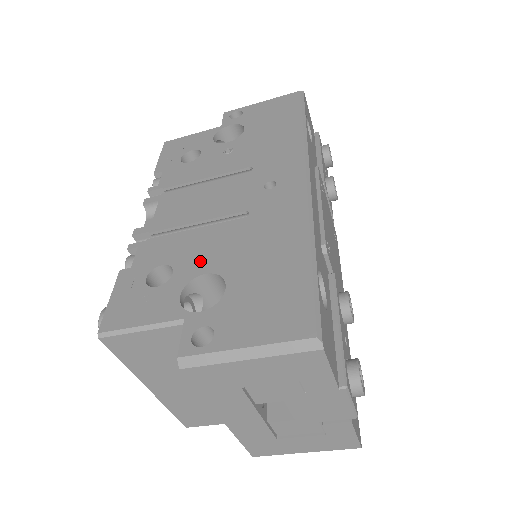
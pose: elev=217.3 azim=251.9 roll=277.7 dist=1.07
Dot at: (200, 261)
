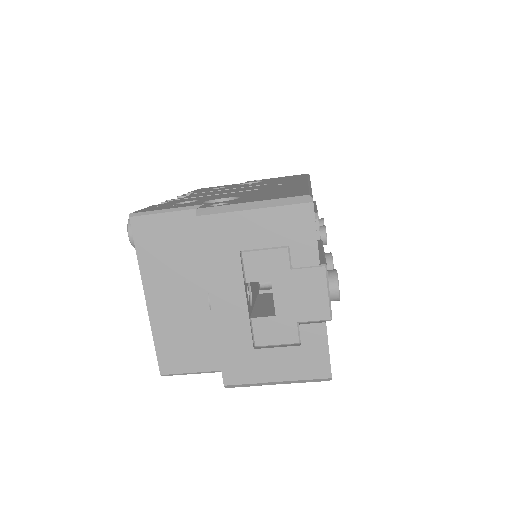
Dot at: (221, 197)
